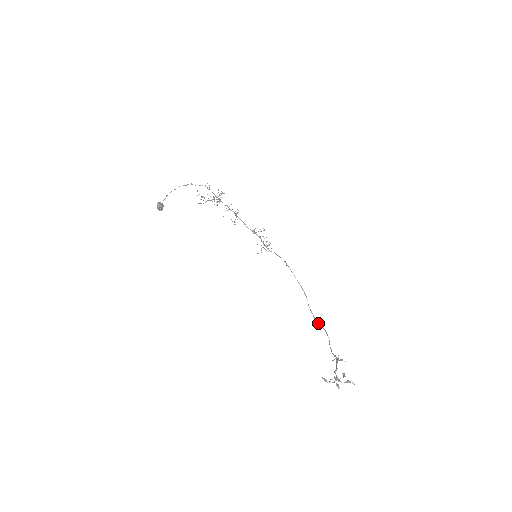
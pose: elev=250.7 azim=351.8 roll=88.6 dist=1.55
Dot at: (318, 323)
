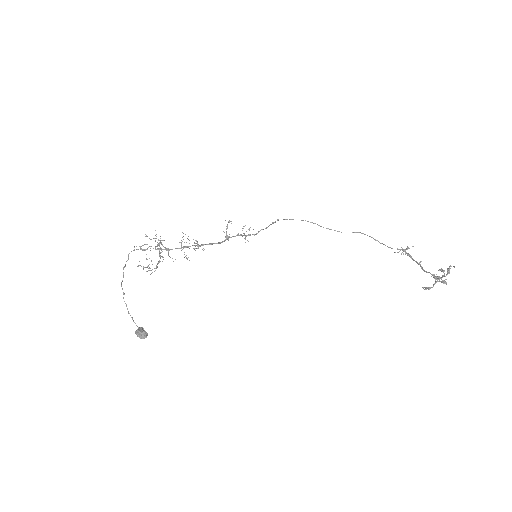
Dot at: occluded
